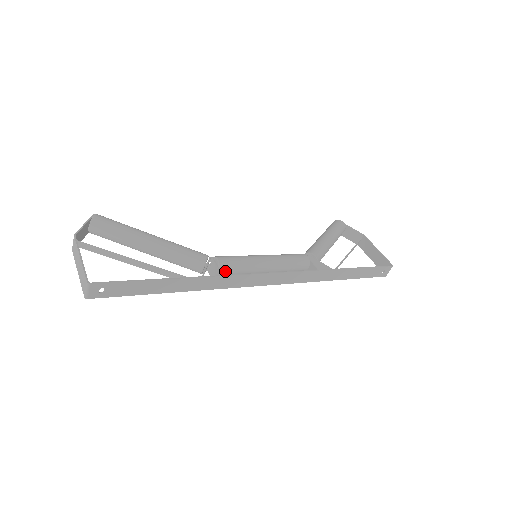
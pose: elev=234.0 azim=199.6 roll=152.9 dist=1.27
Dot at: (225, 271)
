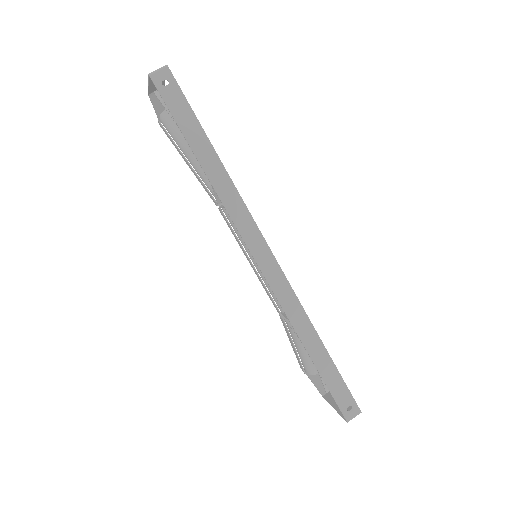
Dot at: occluded
